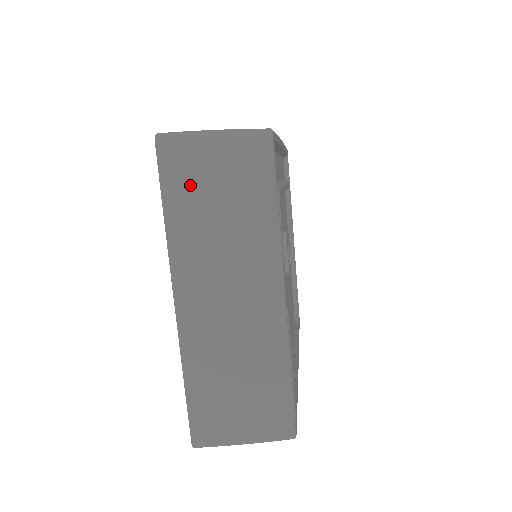
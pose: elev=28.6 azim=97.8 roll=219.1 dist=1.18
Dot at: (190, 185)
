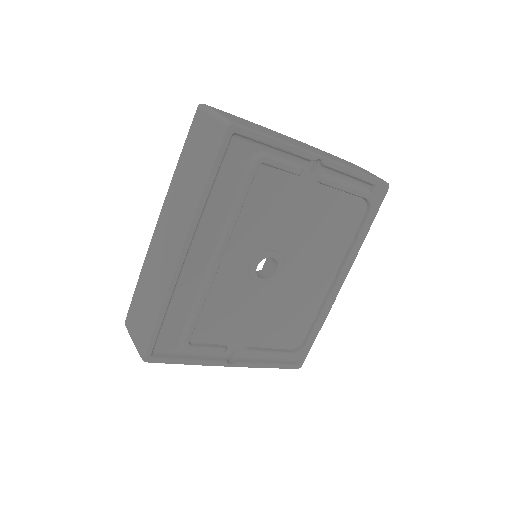
Dot at: occluded
